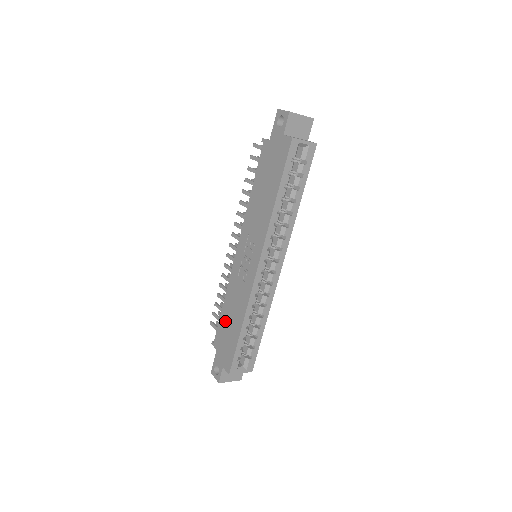
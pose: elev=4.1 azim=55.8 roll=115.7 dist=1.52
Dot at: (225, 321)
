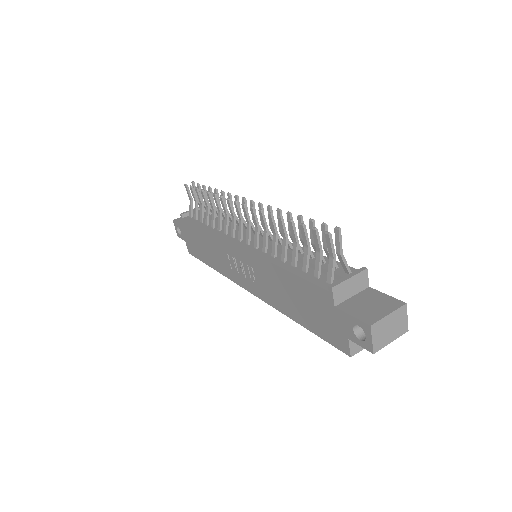
Dot at: (200, 237)
